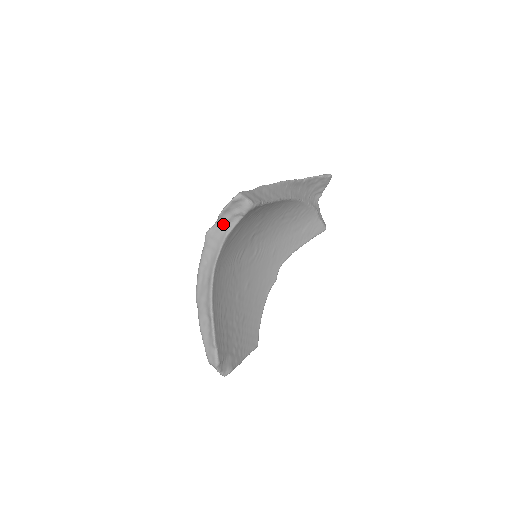
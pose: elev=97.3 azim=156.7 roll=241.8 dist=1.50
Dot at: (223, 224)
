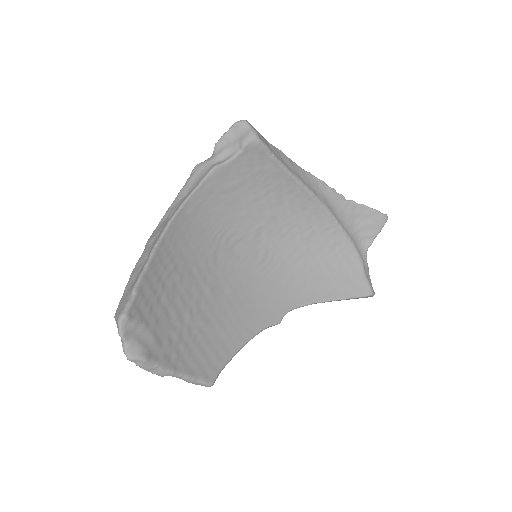
Dot at: (216, 157)
